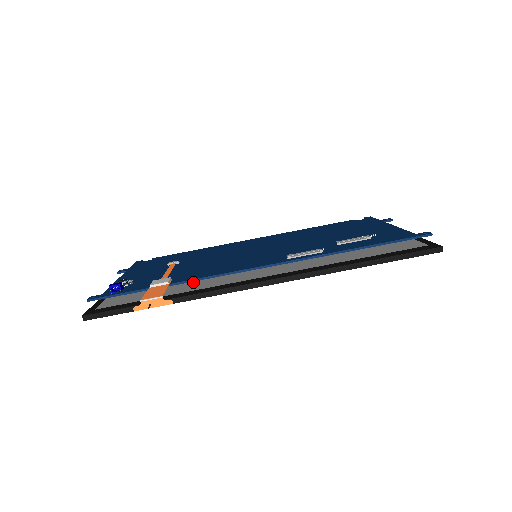
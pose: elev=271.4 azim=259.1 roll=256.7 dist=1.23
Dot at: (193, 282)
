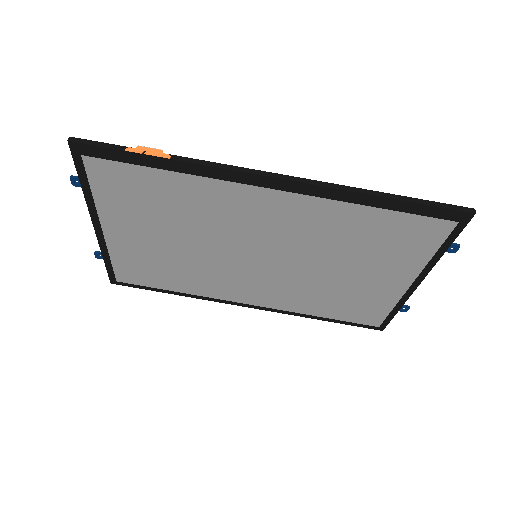
Dot at: (191, 195)
